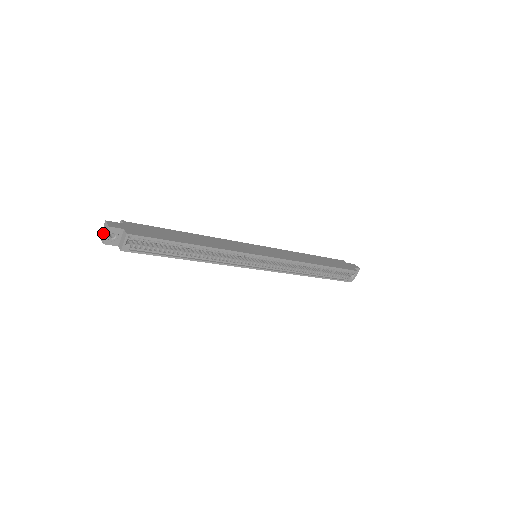
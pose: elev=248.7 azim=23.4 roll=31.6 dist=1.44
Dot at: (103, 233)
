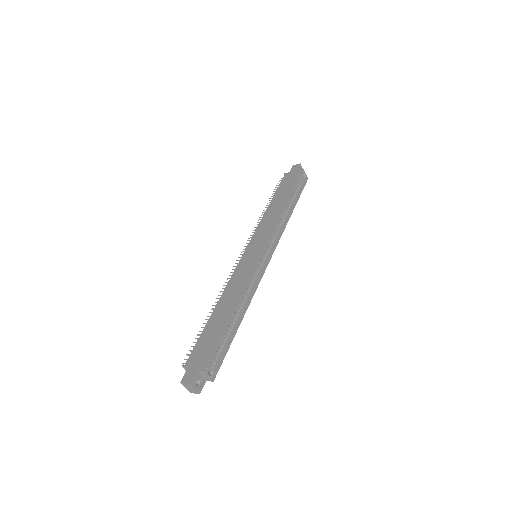
Dot at: (190, 390)
